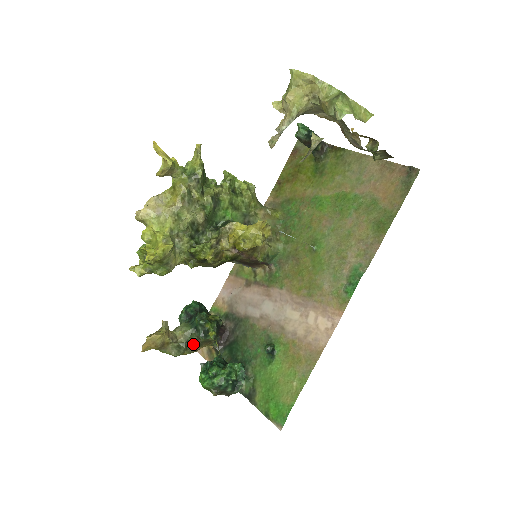
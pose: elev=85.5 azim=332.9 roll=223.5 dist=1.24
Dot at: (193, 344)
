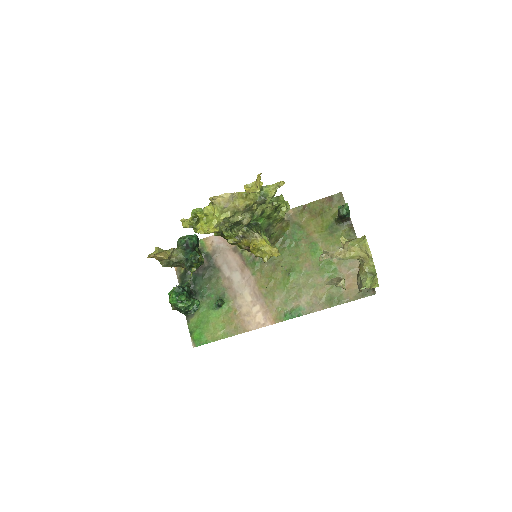
Dot at: (178, 265)
